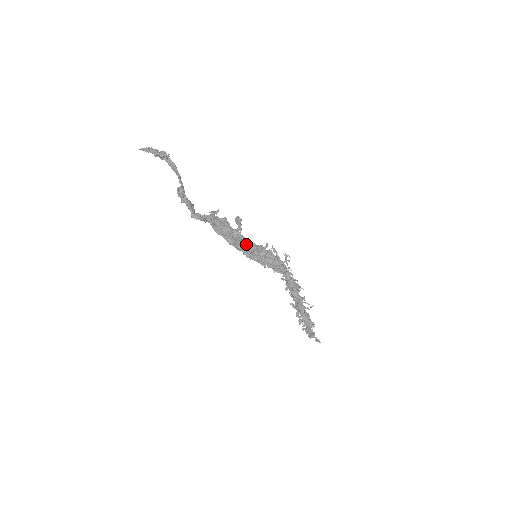
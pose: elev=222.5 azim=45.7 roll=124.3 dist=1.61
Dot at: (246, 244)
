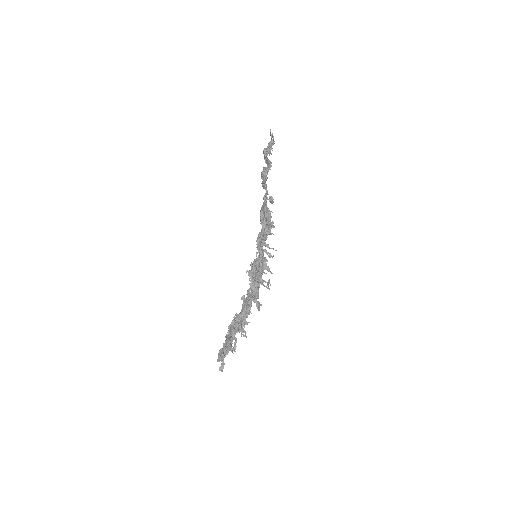
Dot at: occluded
